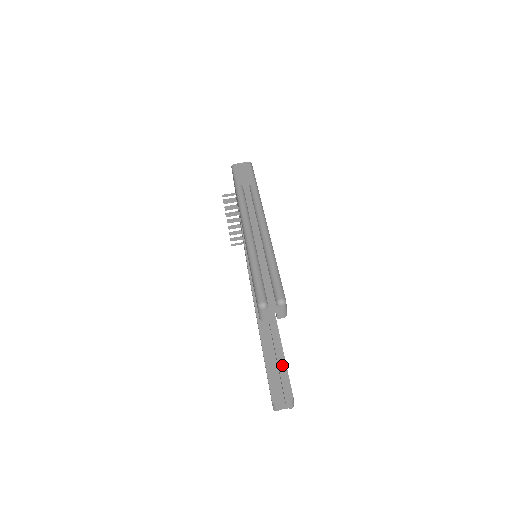
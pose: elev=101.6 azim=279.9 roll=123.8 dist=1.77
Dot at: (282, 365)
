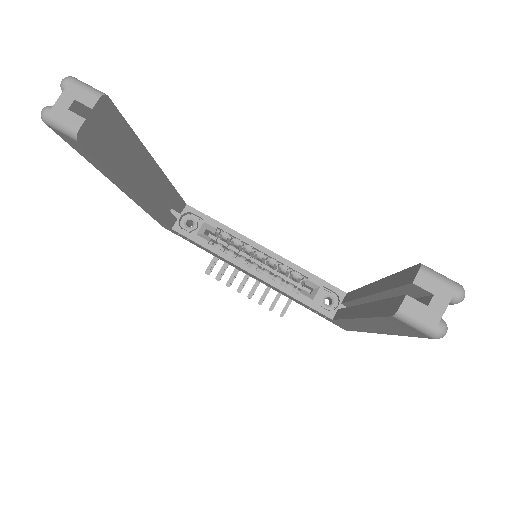
Dot at: (387, 283)
